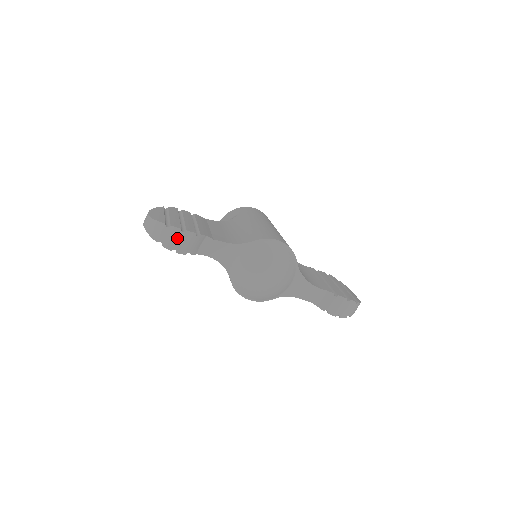
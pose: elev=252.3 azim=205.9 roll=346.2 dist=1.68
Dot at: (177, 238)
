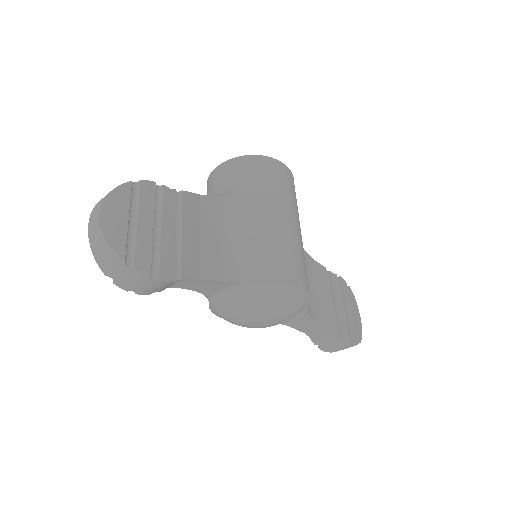
Dot at: (140, 282)
